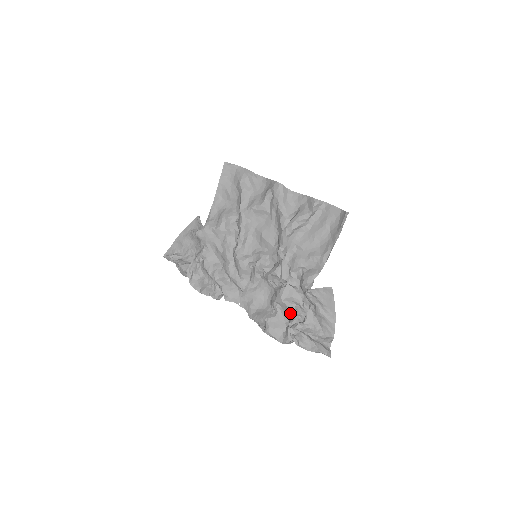
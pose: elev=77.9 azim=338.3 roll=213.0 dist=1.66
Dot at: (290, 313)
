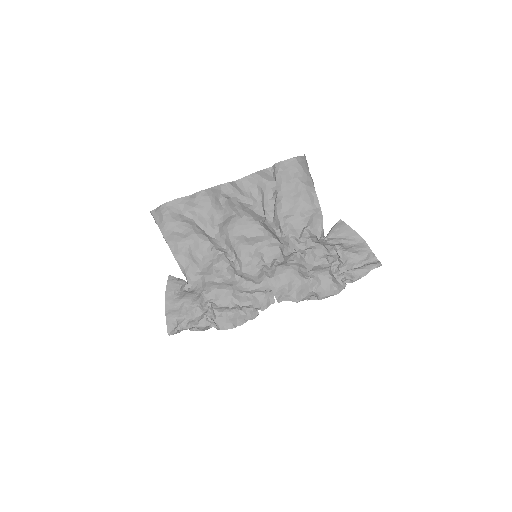
Dot at: (326, 268)
